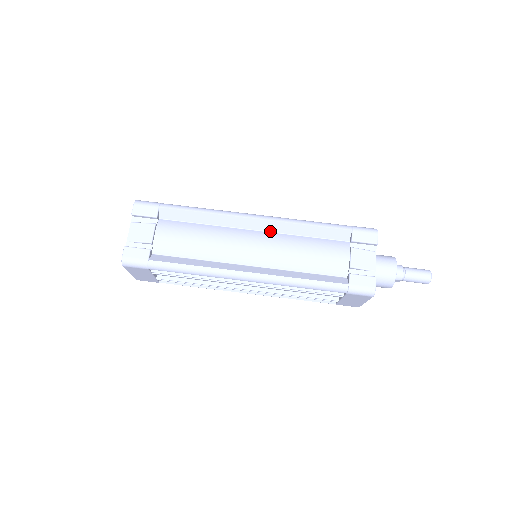
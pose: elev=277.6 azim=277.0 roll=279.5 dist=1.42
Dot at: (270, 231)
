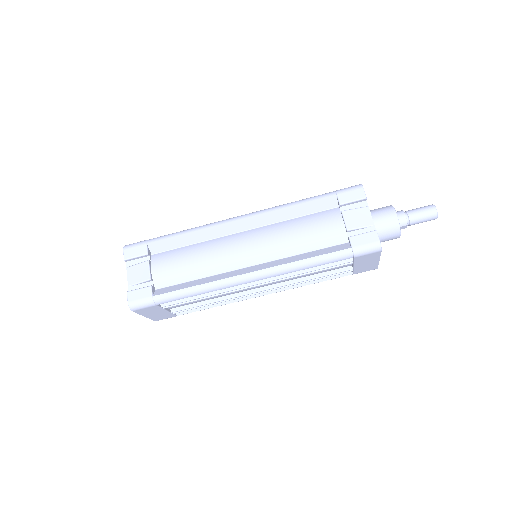
Dot at: (258, 226)
